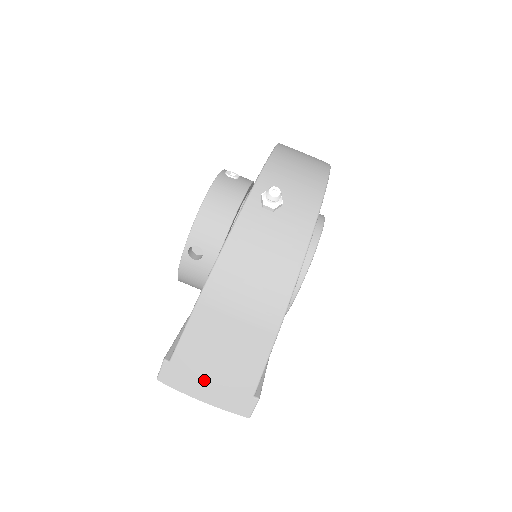
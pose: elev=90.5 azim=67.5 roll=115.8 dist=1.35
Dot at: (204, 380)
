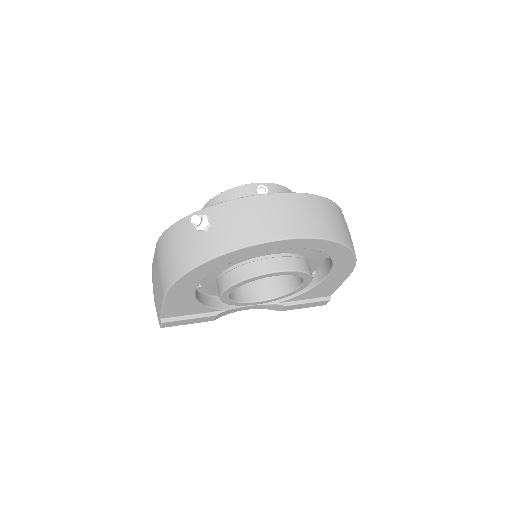
Dot at: (154, 286)
